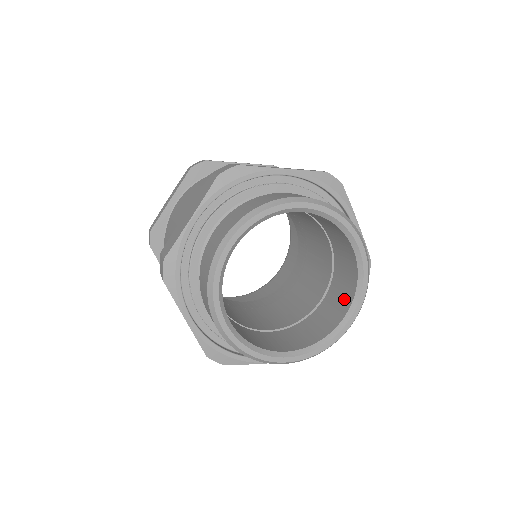
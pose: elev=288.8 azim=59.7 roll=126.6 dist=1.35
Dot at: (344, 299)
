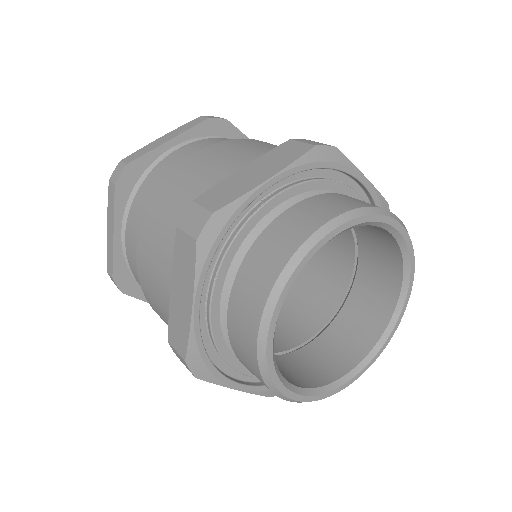
Dot at: (388, 275)
